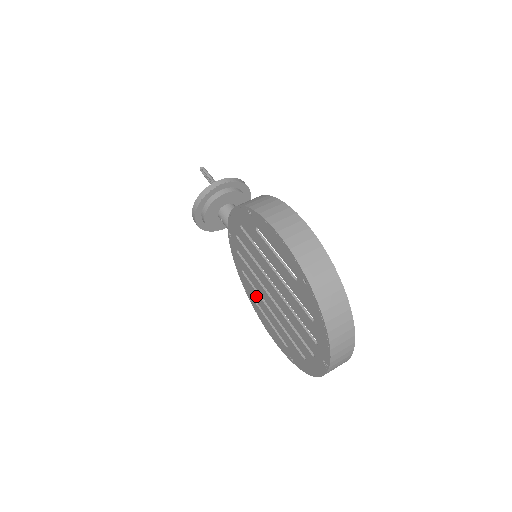
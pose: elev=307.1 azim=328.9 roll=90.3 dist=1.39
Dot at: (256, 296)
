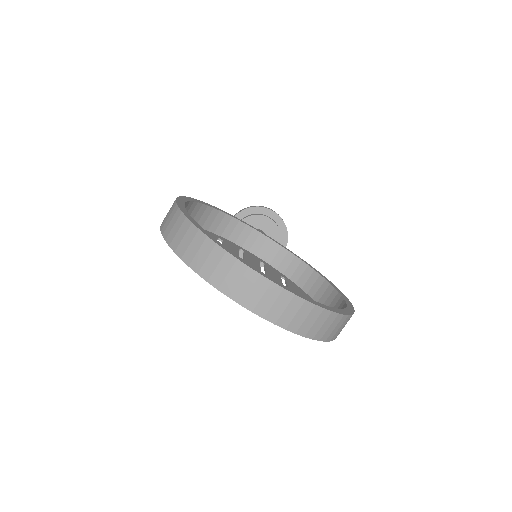
Dot at: occluded
